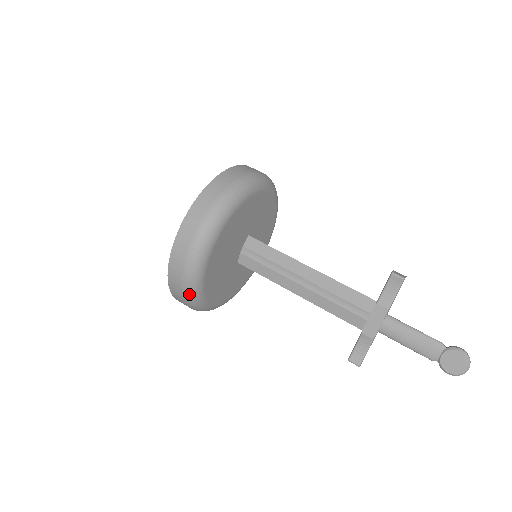
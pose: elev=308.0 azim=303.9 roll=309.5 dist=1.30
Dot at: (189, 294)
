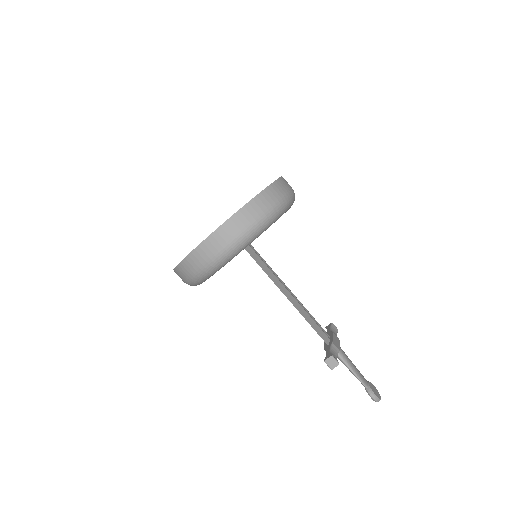
Dot at: occluded
